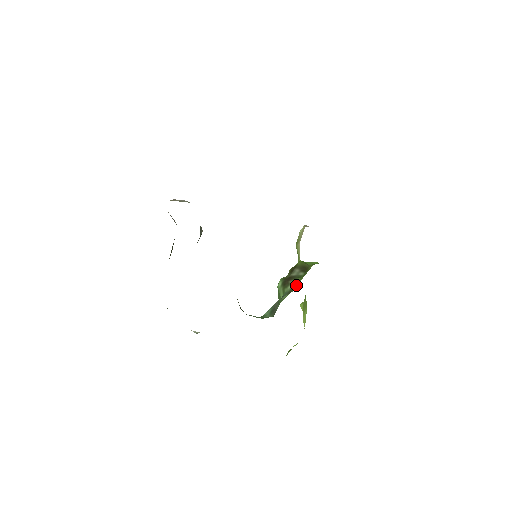
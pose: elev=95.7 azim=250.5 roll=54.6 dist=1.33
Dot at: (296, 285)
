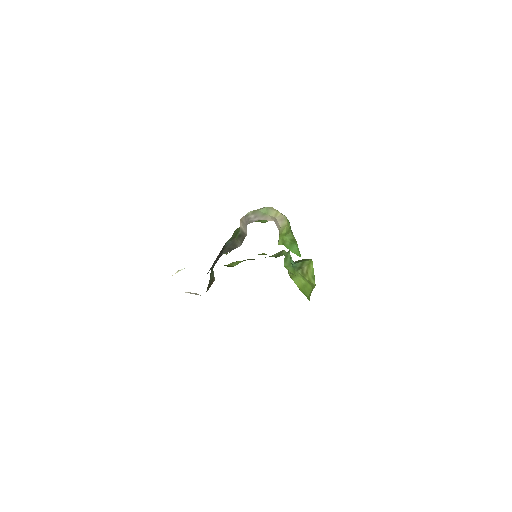
Dot at: occluded
